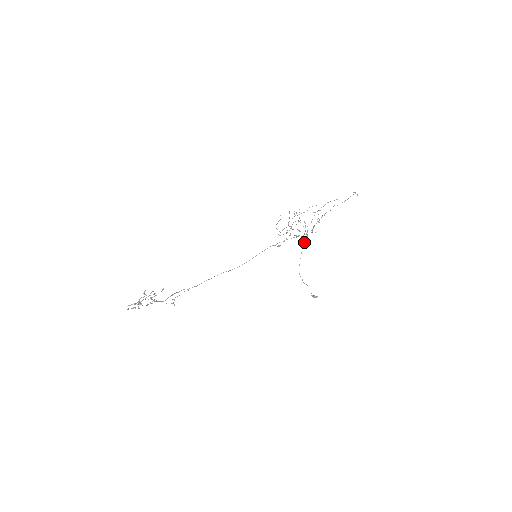
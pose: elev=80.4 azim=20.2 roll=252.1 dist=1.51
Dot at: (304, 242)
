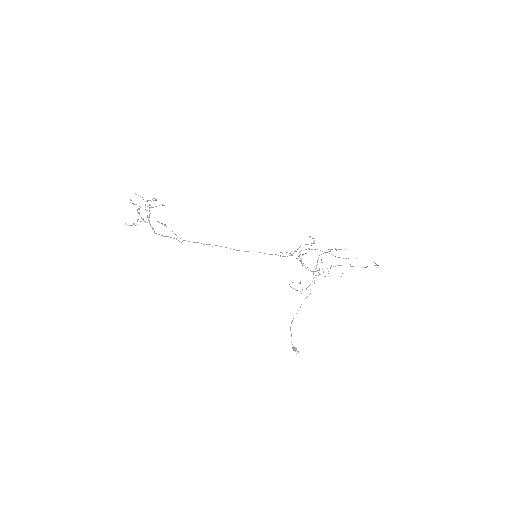
Dot at: (309, 294)
